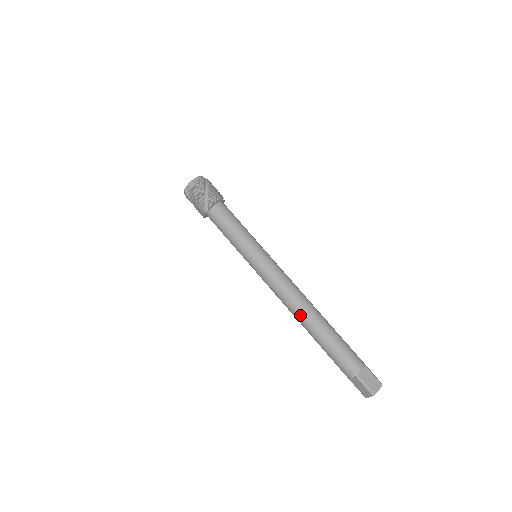
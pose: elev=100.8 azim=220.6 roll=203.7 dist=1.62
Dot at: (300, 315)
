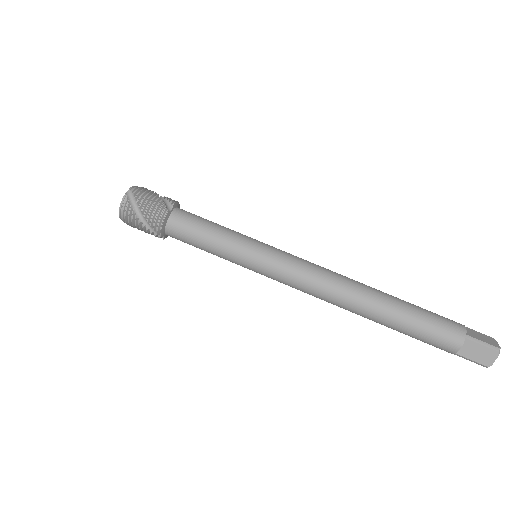
Dot at: occluded
